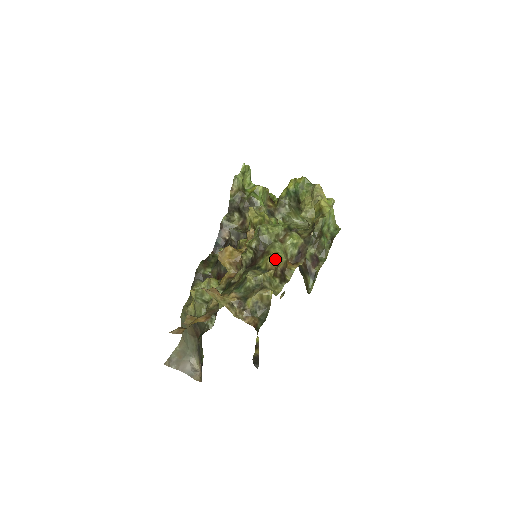
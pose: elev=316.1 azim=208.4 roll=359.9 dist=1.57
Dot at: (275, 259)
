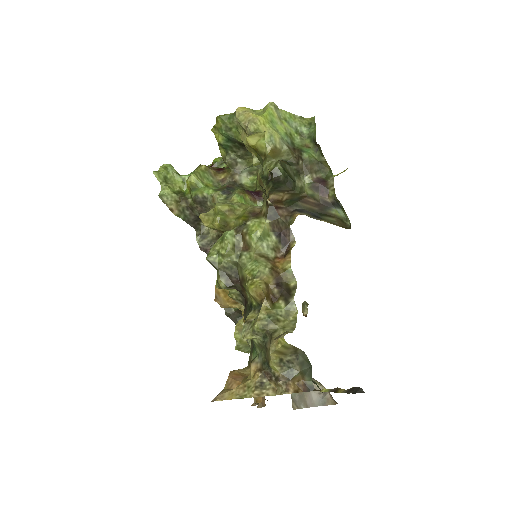
Dot at: (255, 283)
